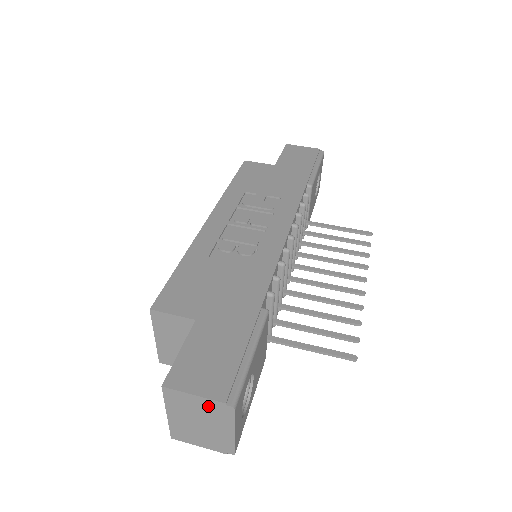
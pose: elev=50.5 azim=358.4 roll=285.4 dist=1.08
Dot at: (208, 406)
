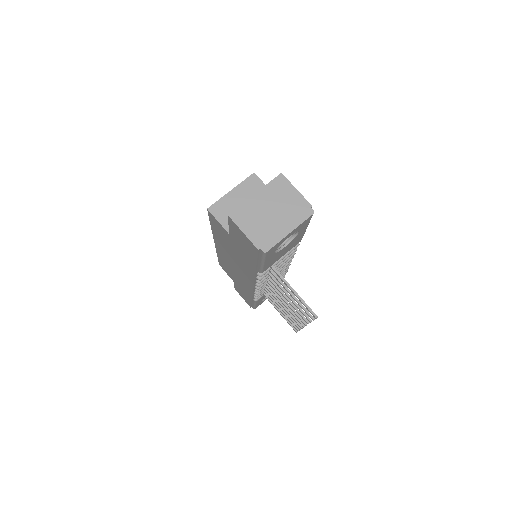
Dot at: (297, 202)
